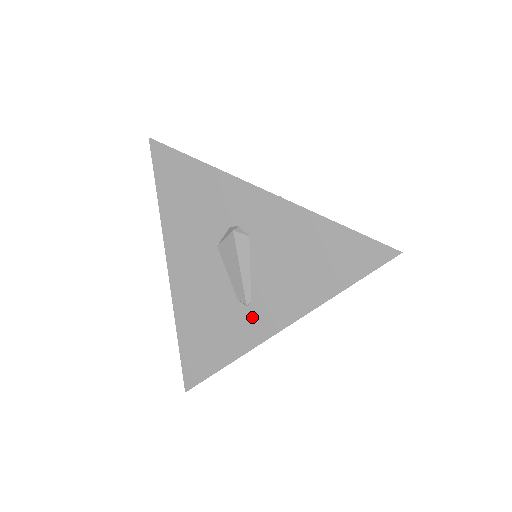
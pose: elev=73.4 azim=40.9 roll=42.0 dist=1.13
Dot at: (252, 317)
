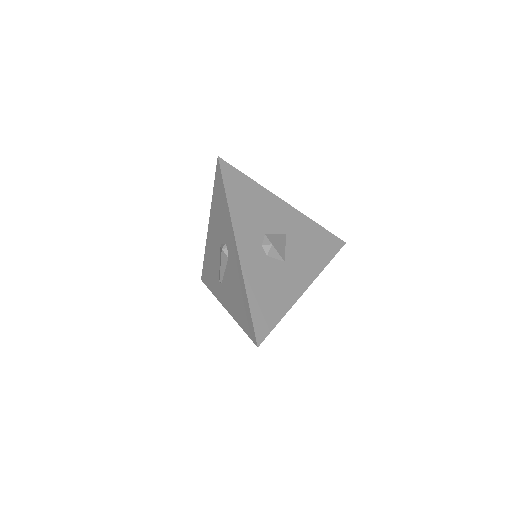
Dot at: (220, 288)
